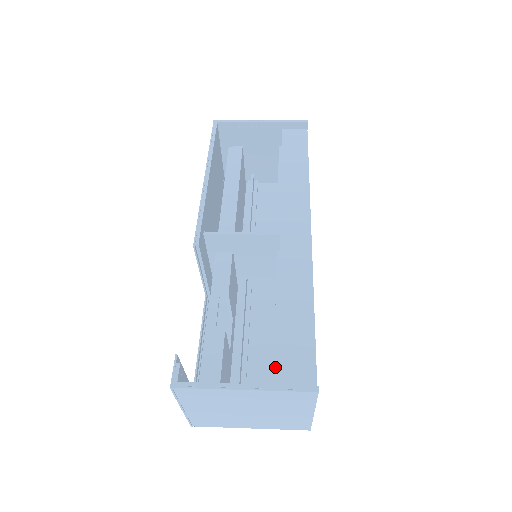
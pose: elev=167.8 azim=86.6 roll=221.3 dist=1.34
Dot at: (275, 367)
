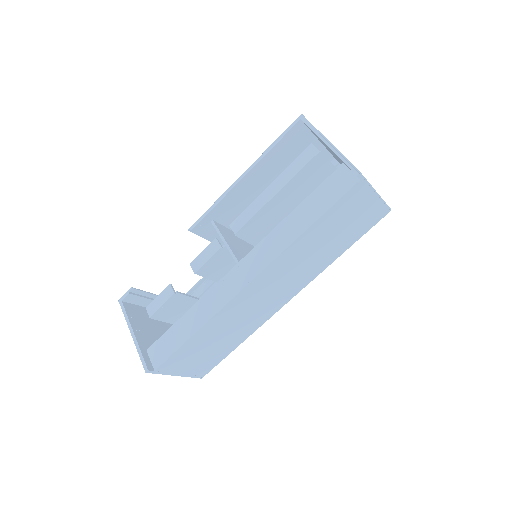
Dot at: occluded
